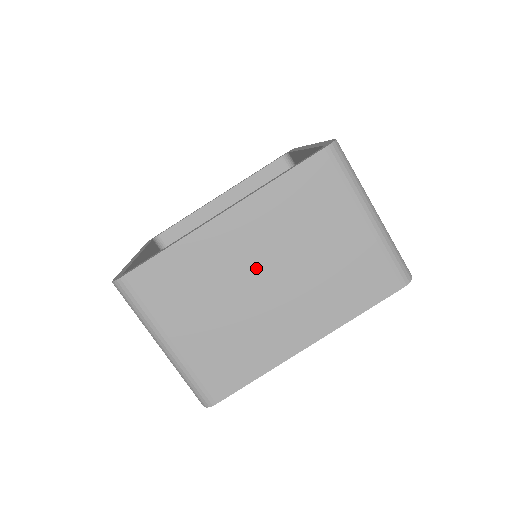
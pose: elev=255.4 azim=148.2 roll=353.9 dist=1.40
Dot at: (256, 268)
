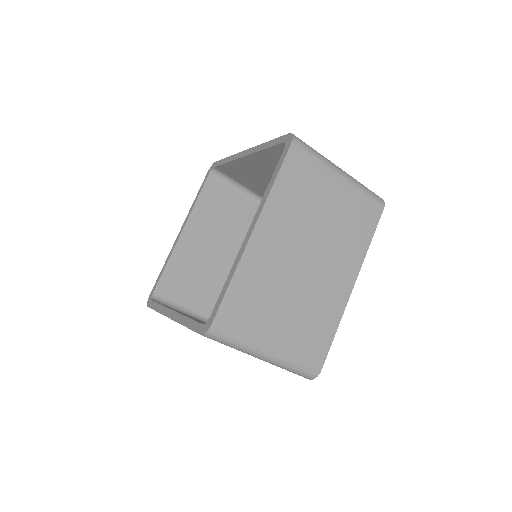
Dot at: occluded
